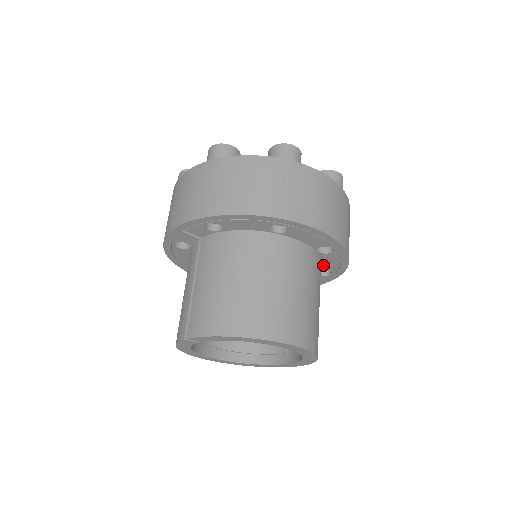
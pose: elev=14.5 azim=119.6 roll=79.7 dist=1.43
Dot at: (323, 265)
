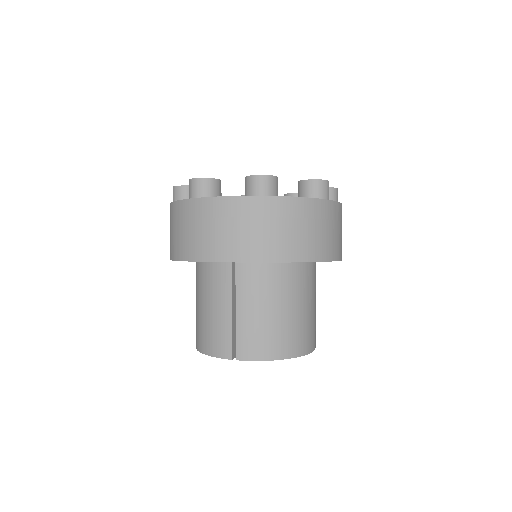
Dot at: occluded
